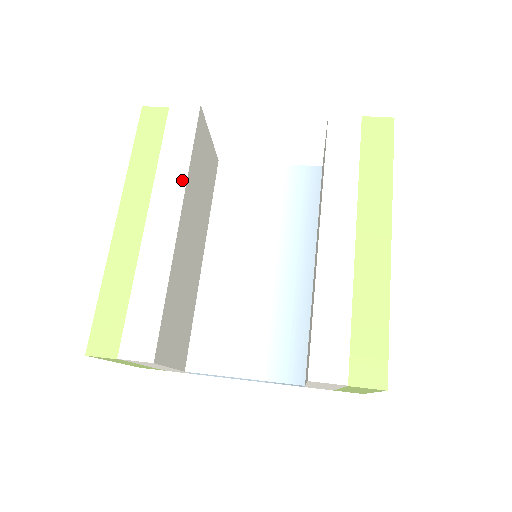
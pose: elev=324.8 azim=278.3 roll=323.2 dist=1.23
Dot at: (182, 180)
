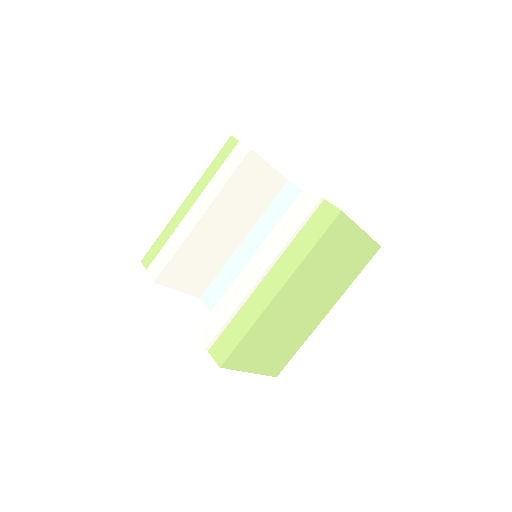
Dot at: (216, 193)
